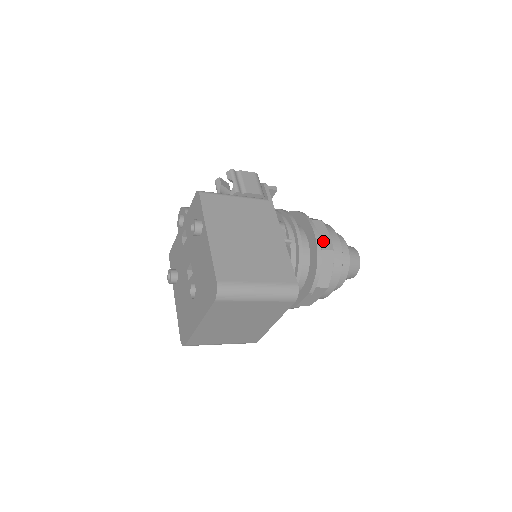
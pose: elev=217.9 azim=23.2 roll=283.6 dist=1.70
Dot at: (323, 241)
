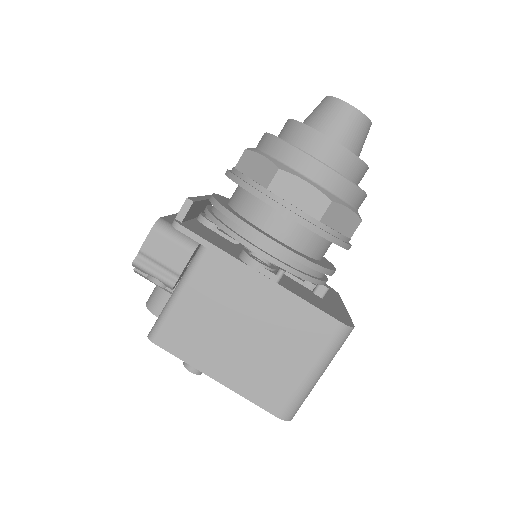
Dot at: (309, 205)
